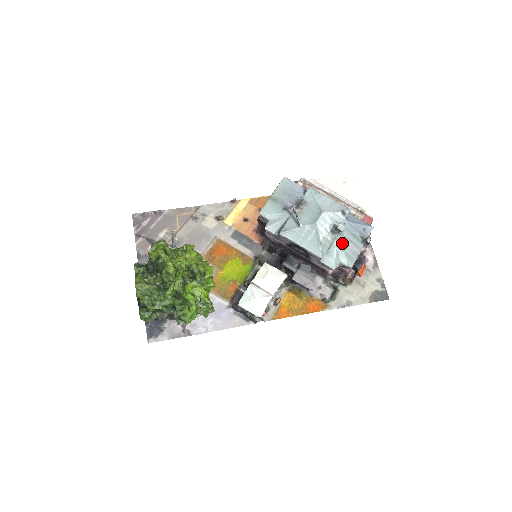
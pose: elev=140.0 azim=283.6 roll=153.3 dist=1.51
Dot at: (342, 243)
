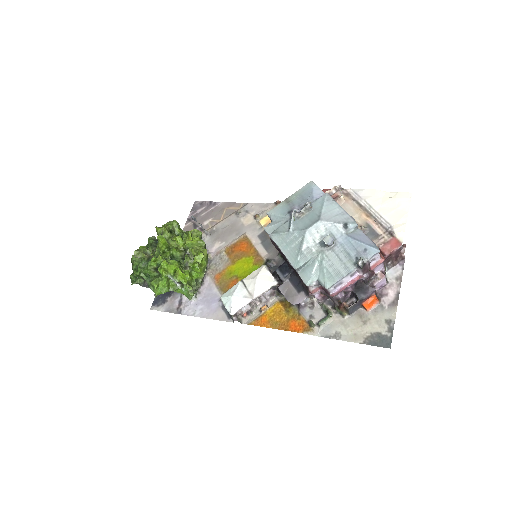
Dot at: (328, 259)
